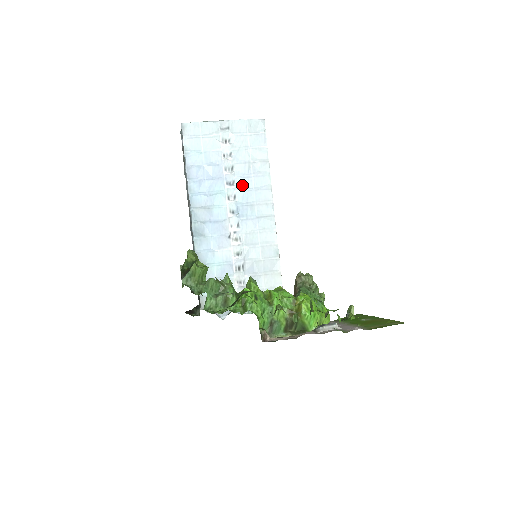
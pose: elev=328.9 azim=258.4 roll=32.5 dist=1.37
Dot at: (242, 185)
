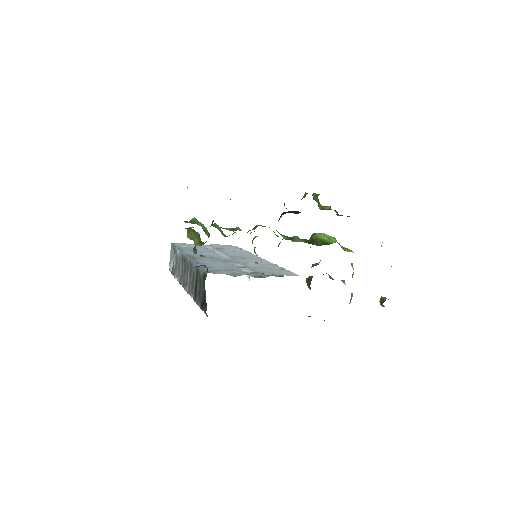
Dot at: occluded
